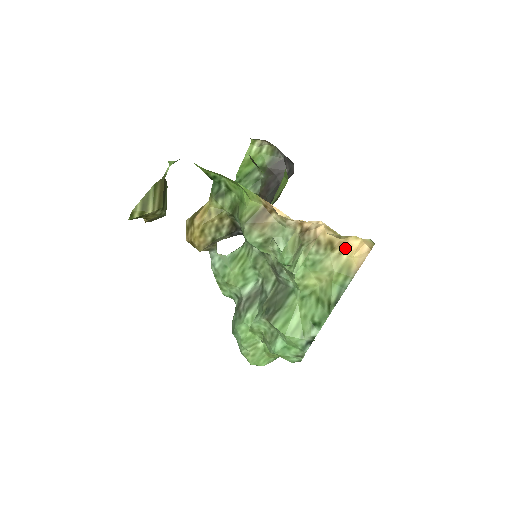
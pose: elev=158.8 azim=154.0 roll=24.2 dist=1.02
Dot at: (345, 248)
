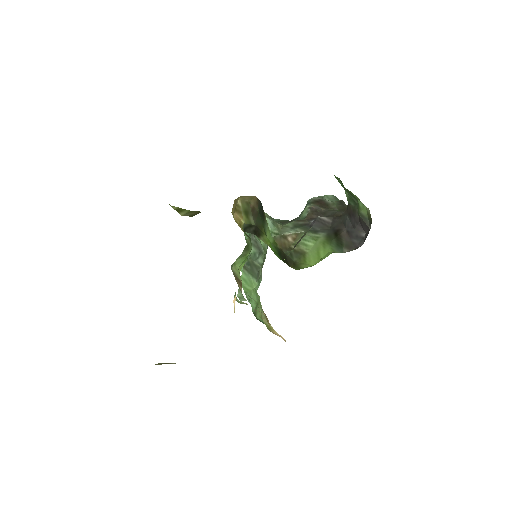
Dot at: occluded
